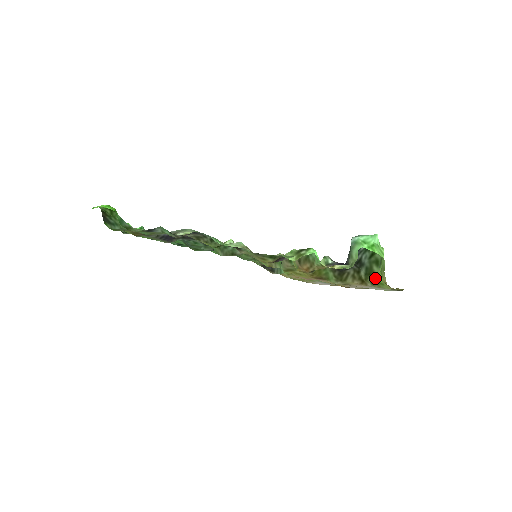
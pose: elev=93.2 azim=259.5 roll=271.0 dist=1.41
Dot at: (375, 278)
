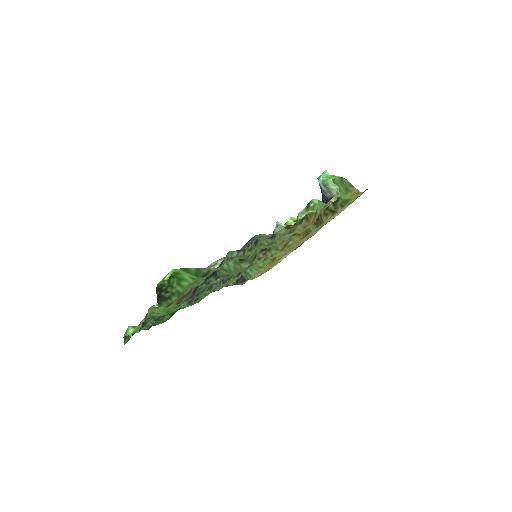
Dot at: (343, 200)
